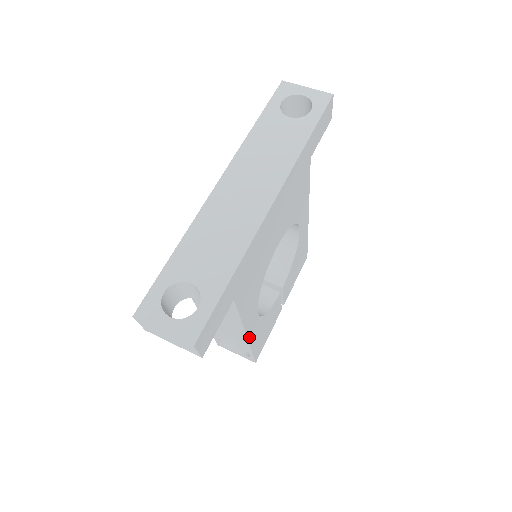
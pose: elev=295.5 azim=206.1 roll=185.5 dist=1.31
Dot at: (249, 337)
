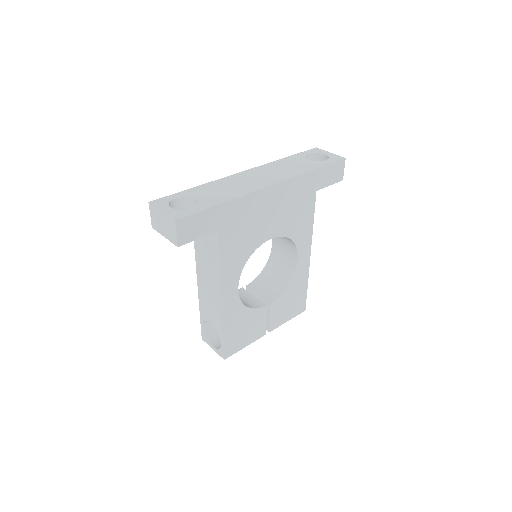
Dot at: (224, 306)
